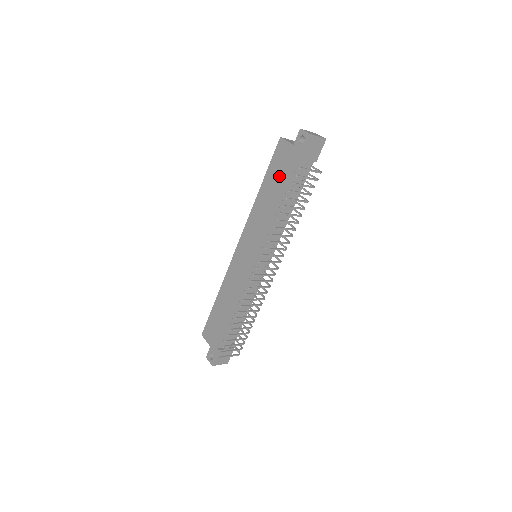
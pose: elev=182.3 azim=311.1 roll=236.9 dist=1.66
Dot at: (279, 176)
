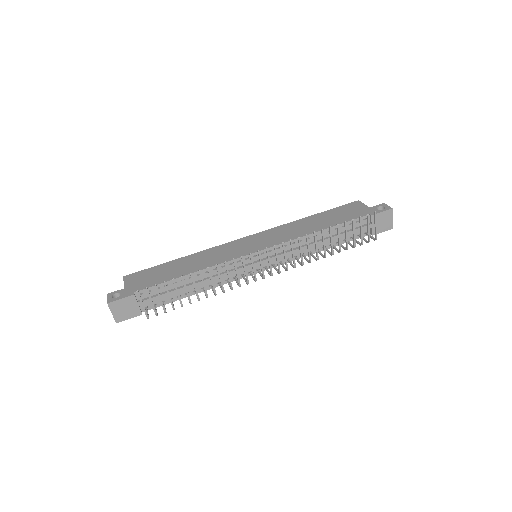
Dot at: (339, 216)
